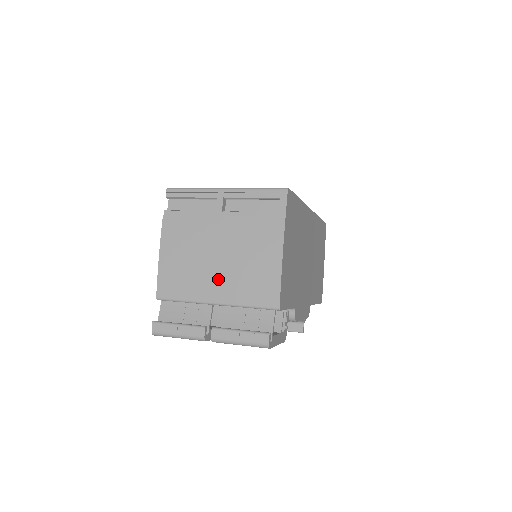
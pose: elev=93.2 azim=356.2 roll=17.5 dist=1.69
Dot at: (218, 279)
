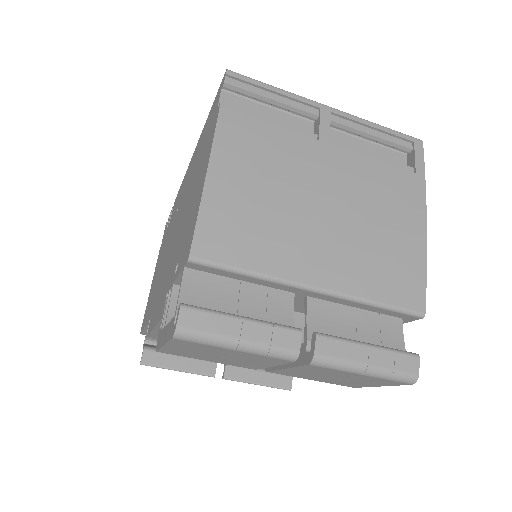
Dot at: (324, 244)
